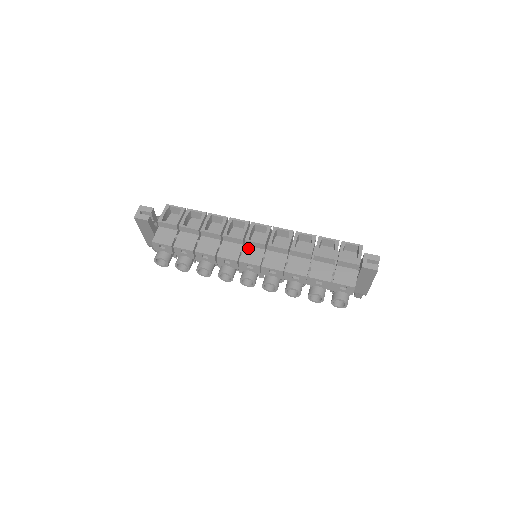
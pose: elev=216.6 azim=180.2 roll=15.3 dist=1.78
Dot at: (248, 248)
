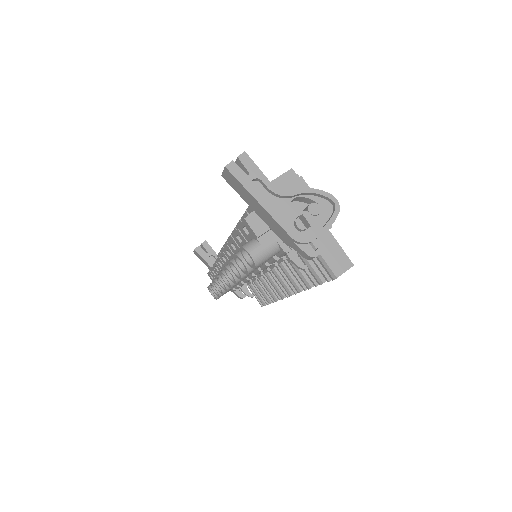
Dot at: occluded
